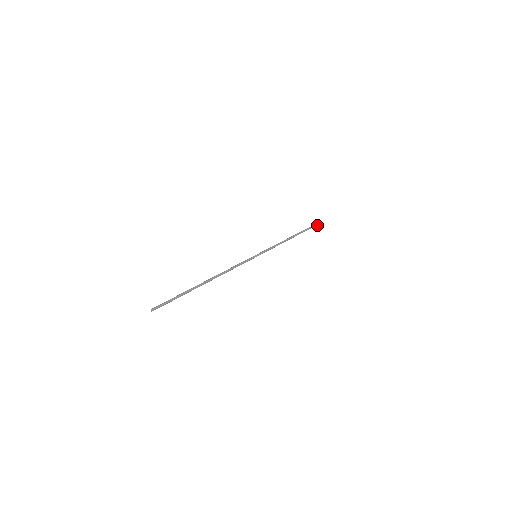
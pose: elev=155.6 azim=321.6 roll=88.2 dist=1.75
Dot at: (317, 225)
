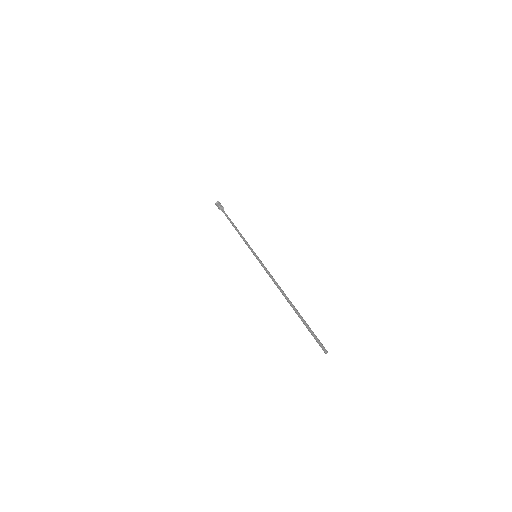
Dot at: occluded
